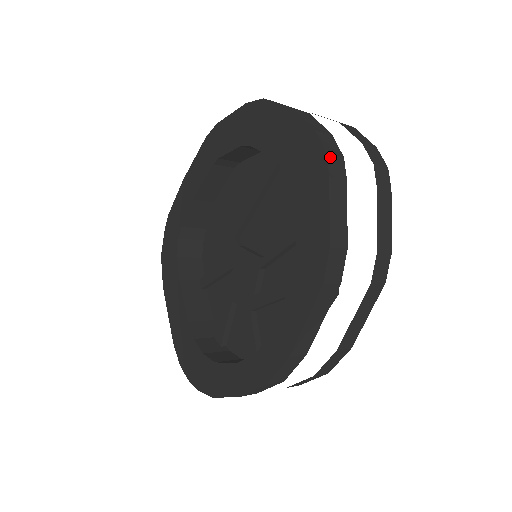
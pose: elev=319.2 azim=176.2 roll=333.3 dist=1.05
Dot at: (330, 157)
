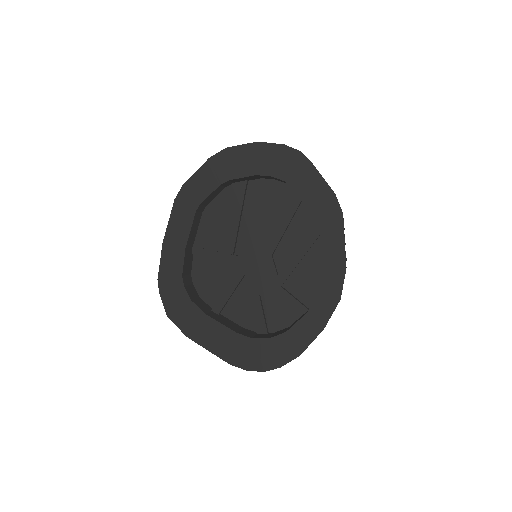
Dot at: (302, 153)
